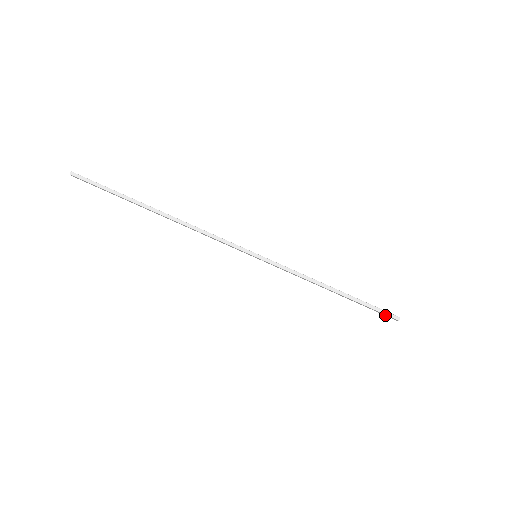
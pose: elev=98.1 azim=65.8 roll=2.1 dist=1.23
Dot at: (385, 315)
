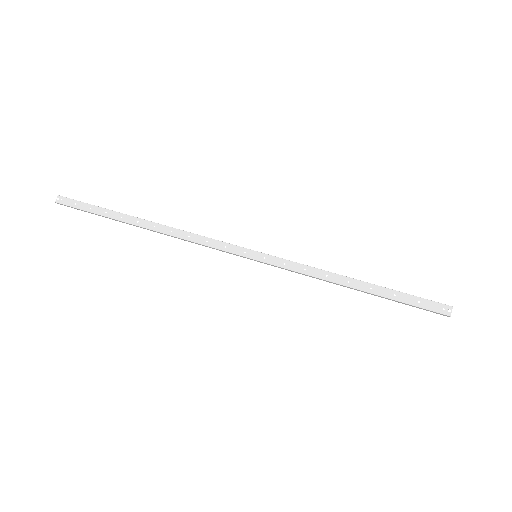
Dot at: (432, 309)
